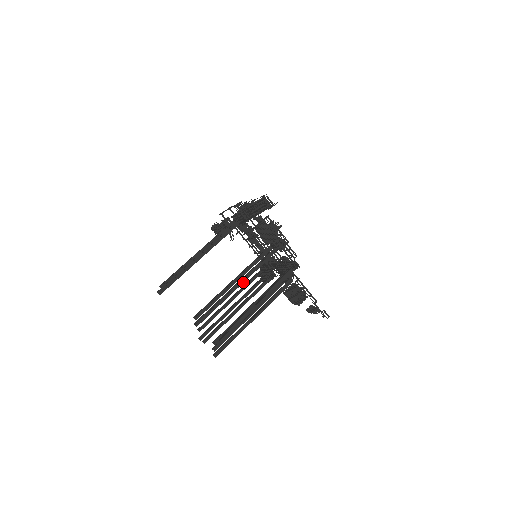
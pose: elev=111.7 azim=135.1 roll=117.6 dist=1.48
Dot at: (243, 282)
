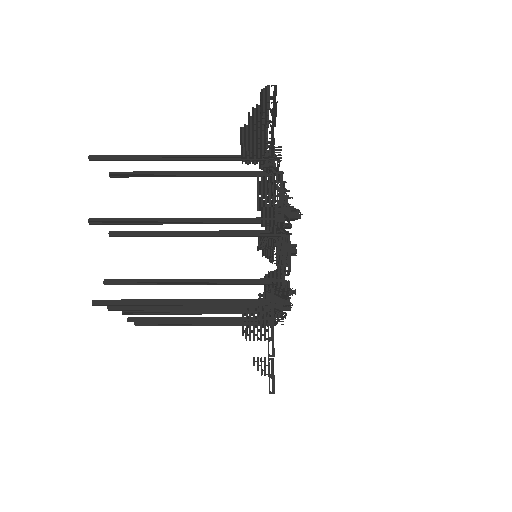
Dot at: (187, 222)
